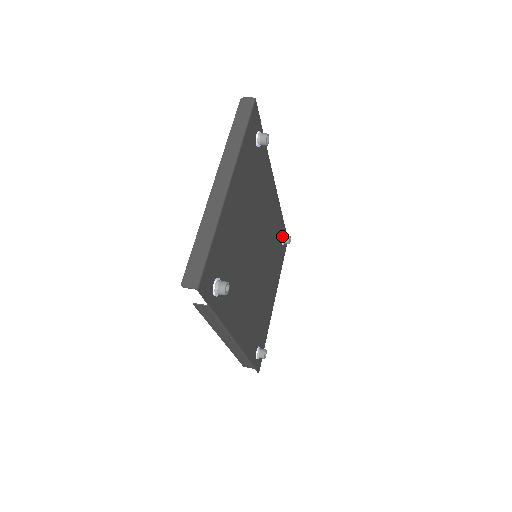
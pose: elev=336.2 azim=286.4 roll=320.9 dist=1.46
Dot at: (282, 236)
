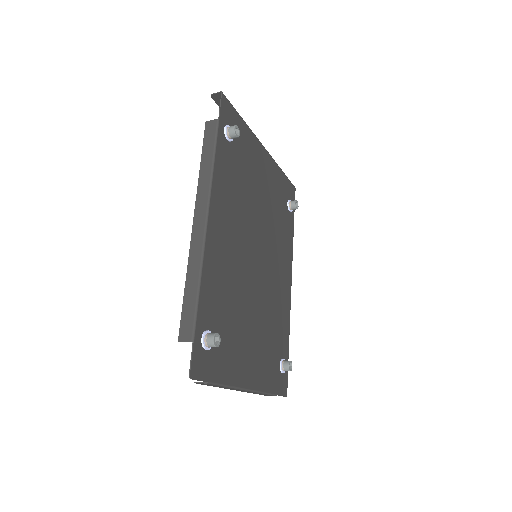
Dot at: (282, 358)
